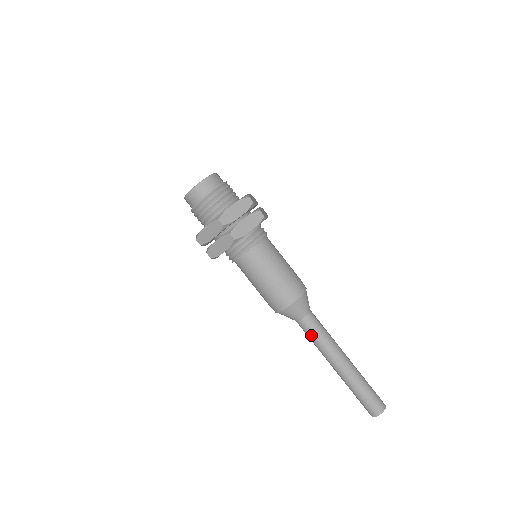
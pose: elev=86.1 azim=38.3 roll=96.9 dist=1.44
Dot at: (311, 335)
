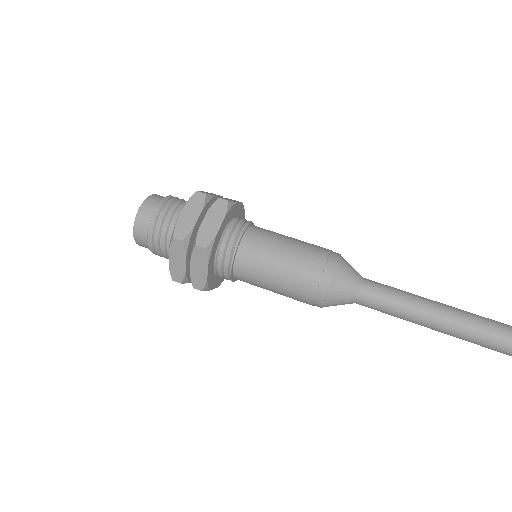
Dot at: (385, 308)
